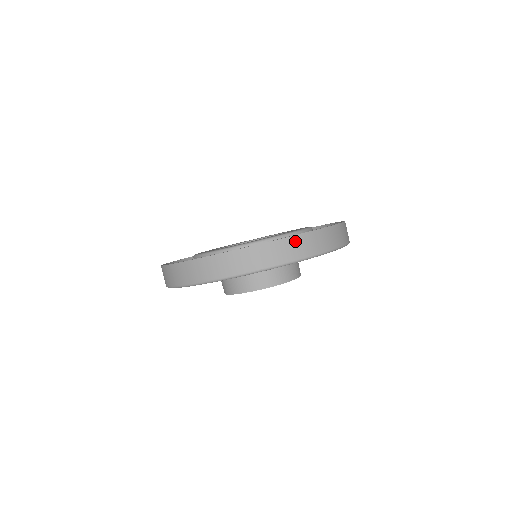
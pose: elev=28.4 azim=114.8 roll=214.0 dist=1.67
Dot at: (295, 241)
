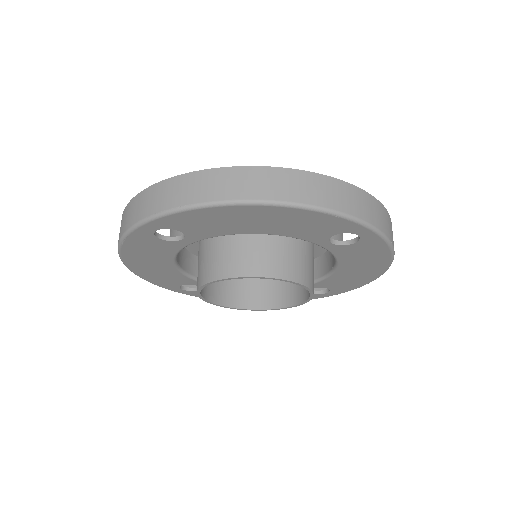
Dot at: (252, 174)
